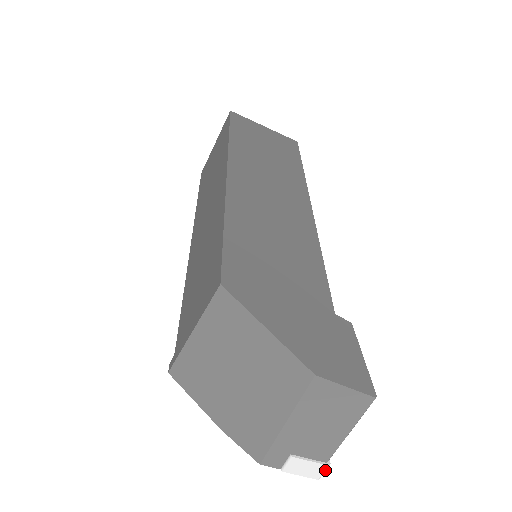
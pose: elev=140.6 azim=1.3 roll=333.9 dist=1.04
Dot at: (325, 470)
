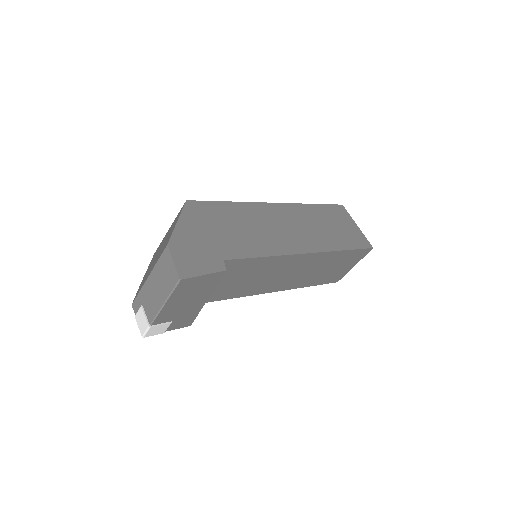
Dot at: (147, 329)
